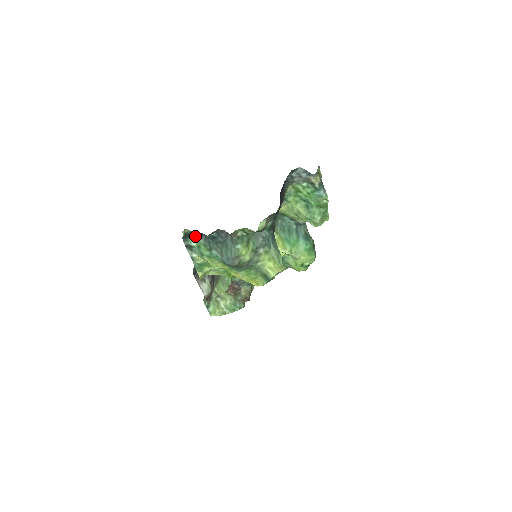
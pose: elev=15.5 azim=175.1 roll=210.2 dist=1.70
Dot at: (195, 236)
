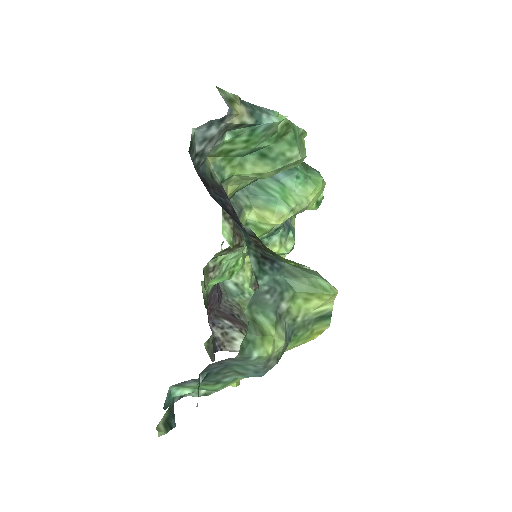
Dot at: (177, 387)
